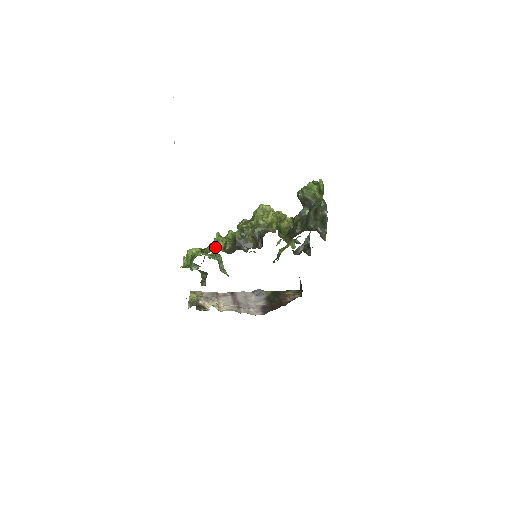
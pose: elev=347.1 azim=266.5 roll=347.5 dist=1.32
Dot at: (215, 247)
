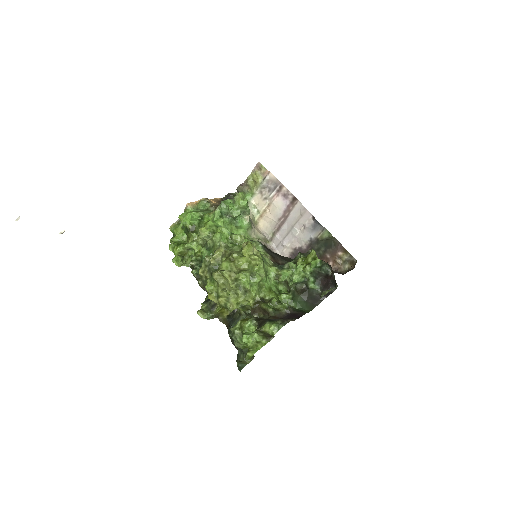
Dot at: (186, 250)
